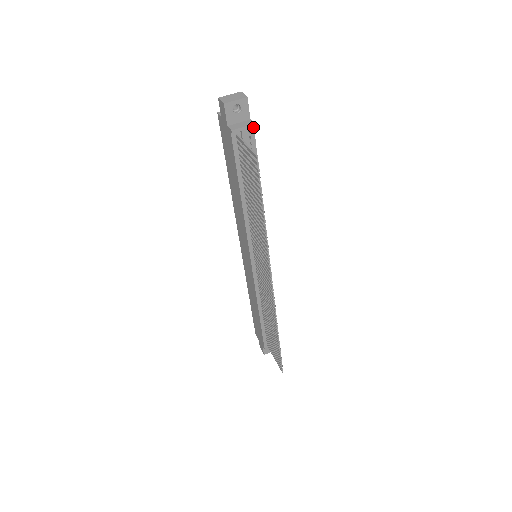
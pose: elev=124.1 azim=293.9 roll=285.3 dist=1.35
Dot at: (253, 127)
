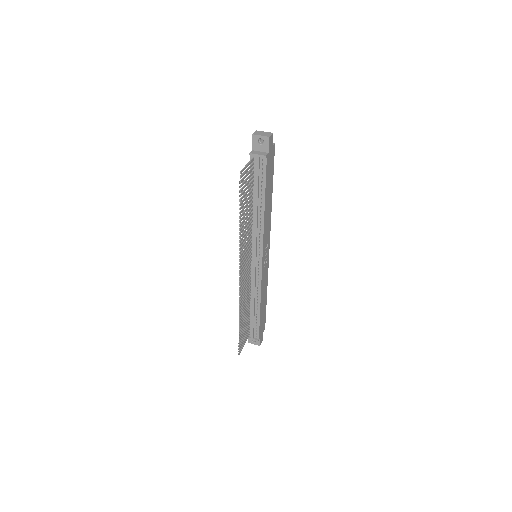
Dot at: (266, 158)
